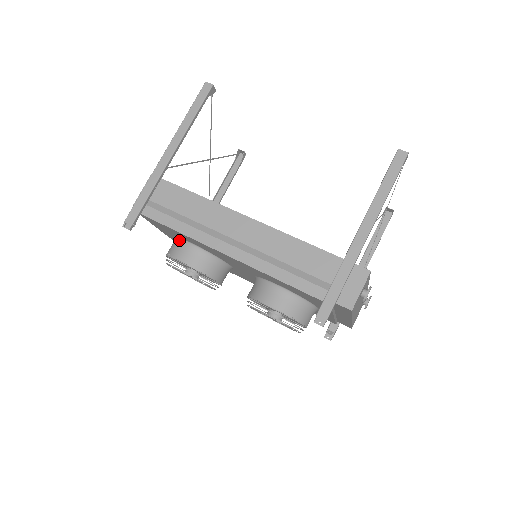
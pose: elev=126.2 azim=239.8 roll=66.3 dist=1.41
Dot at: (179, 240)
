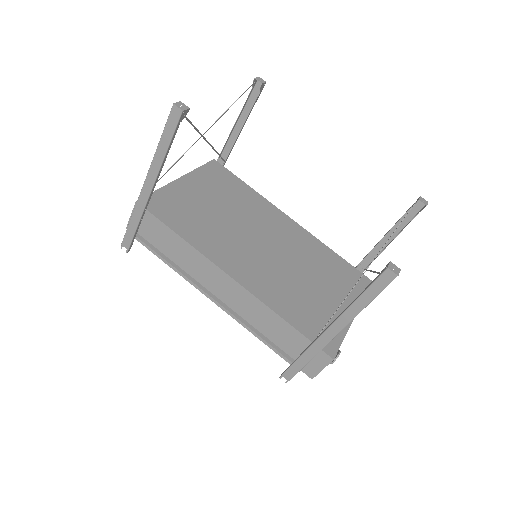
Dot at: occluded
